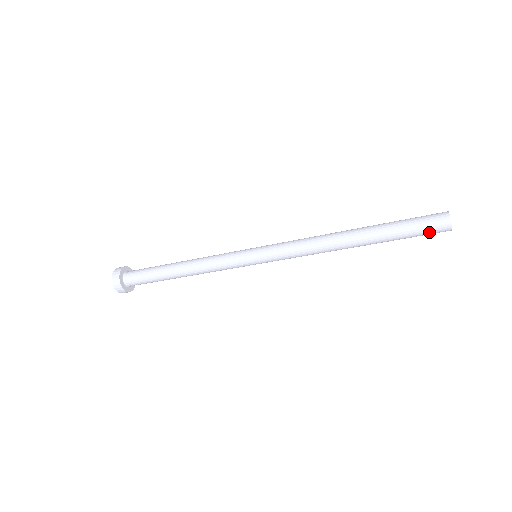
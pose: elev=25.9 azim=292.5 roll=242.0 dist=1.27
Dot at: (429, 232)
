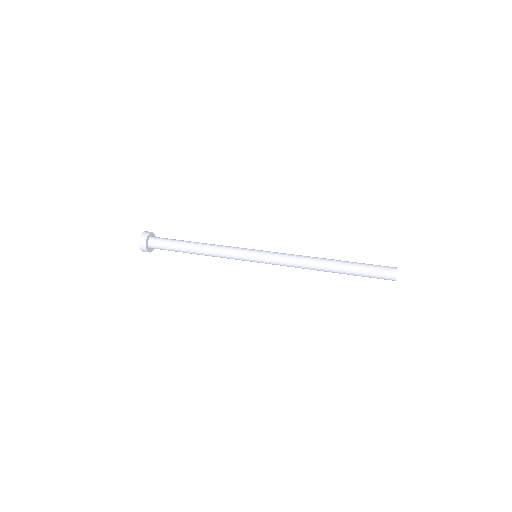
Dot at: occluded
